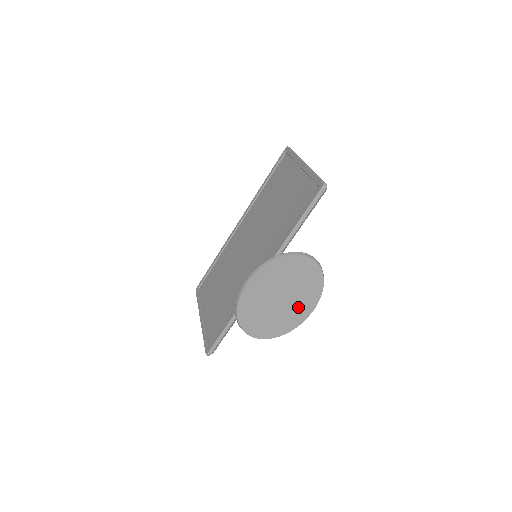
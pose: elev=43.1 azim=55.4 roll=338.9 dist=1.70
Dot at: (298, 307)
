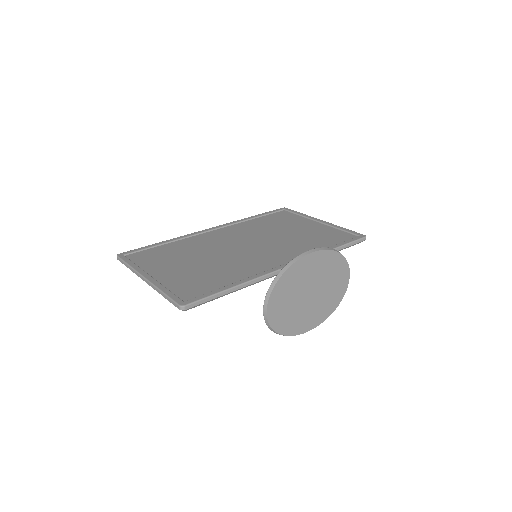
Dot at: (310, 315)
